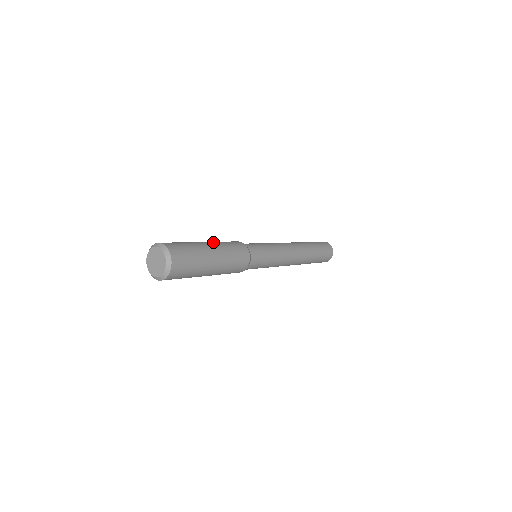
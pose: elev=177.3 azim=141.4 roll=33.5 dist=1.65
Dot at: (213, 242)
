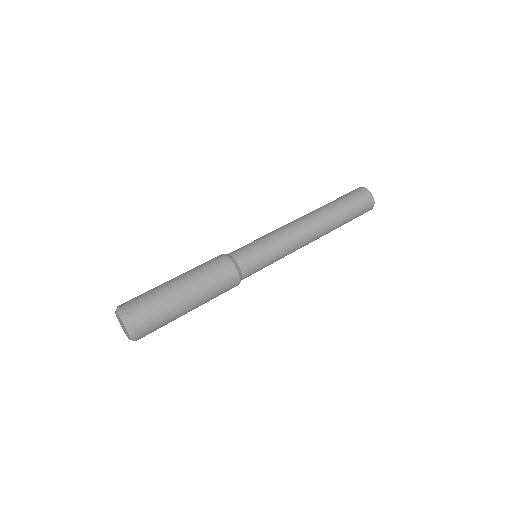
Dot at: (197, 290)
